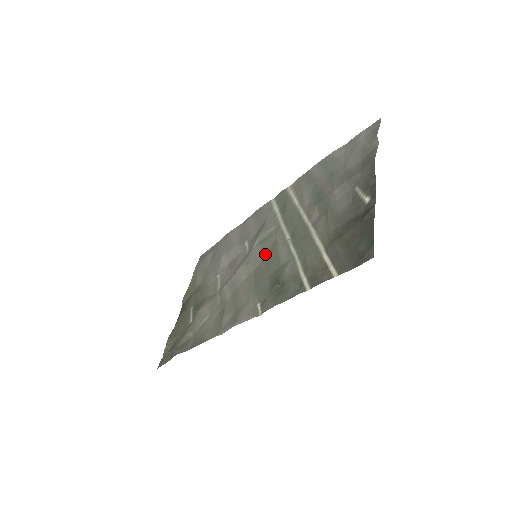
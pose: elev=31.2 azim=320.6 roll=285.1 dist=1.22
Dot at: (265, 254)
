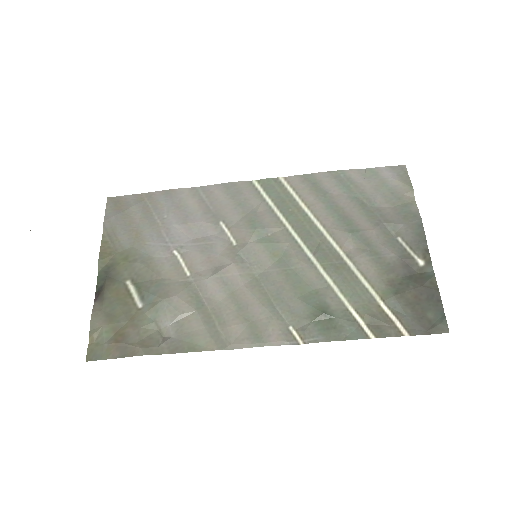
Dot at: (274, 261)
